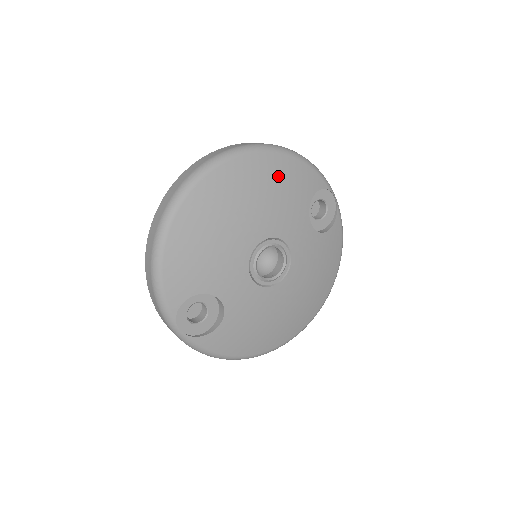
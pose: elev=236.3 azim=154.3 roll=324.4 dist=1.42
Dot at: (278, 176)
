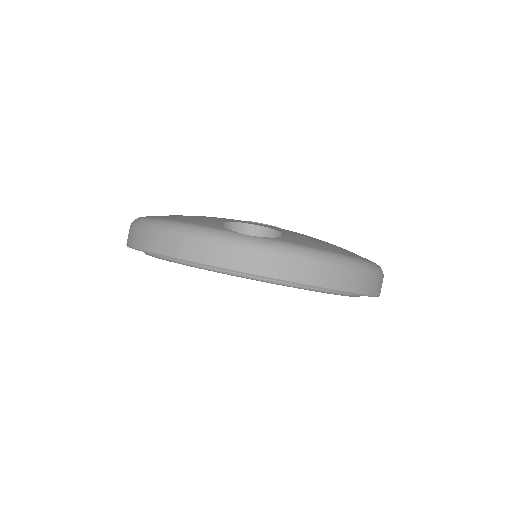
Dot at: occluded
